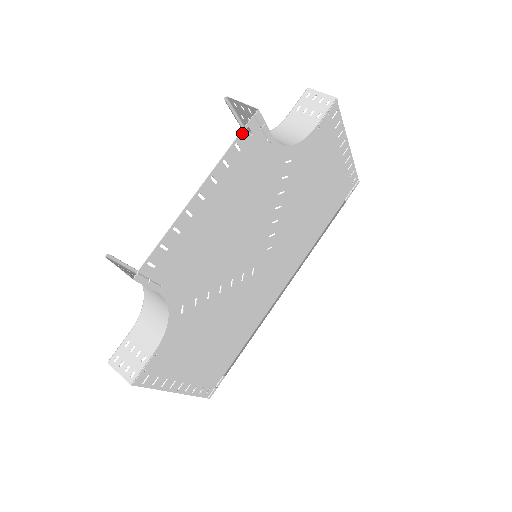
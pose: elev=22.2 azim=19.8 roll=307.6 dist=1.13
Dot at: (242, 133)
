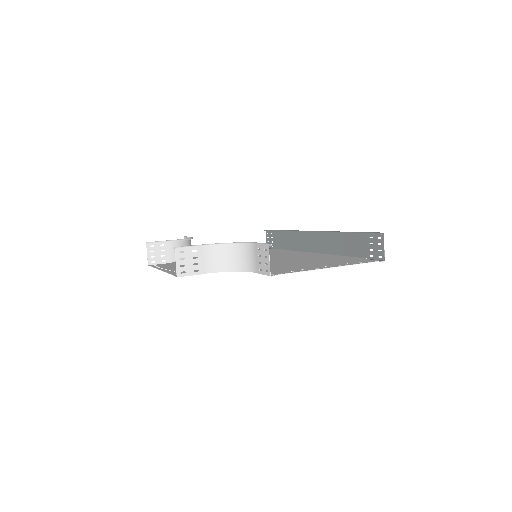
Dot at: (173, 274)
